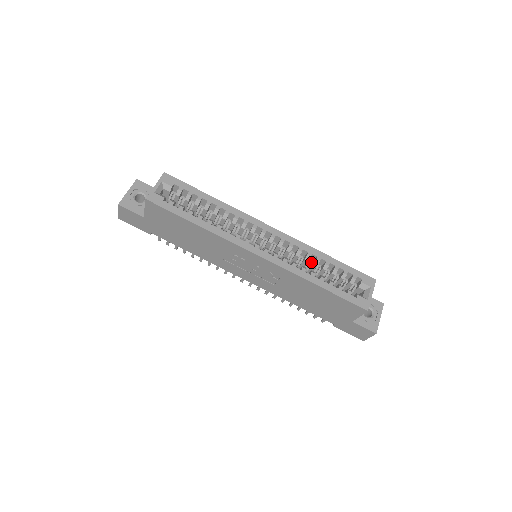
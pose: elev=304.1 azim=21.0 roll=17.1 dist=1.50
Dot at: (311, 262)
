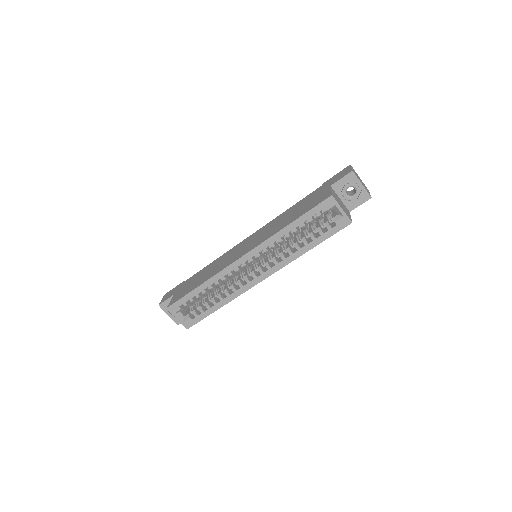
Dot at: occluded
